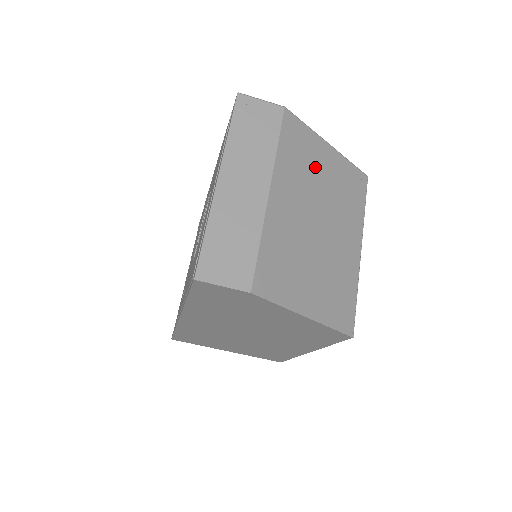
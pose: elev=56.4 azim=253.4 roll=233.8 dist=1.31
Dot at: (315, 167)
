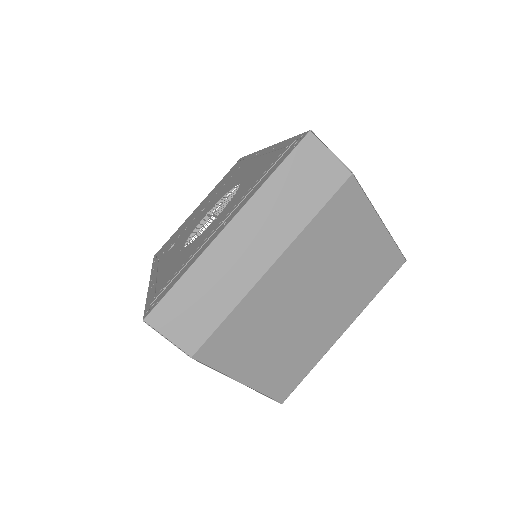
Dot at: (347, 244)
